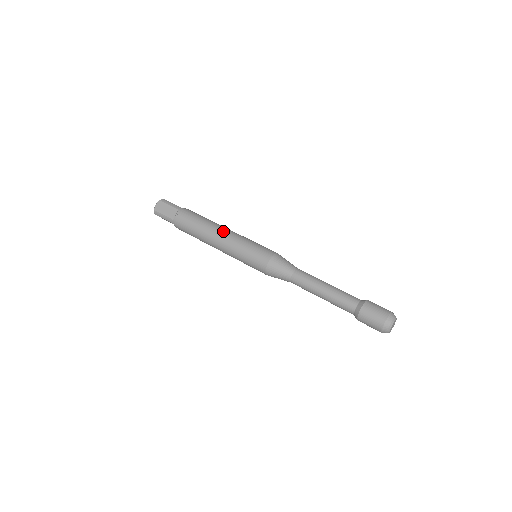
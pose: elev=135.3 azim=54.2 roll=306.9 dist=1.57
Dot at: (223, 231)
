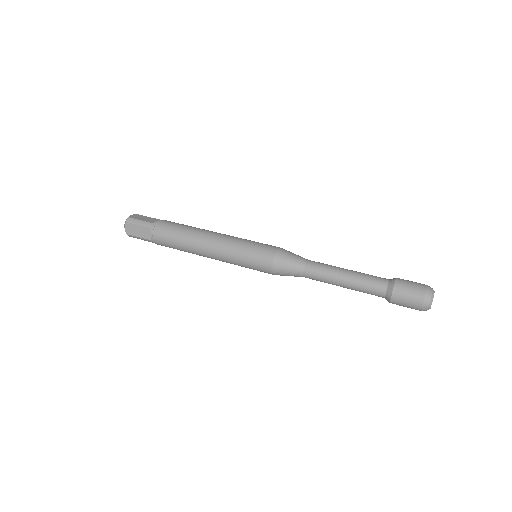
Dot at: occluded
